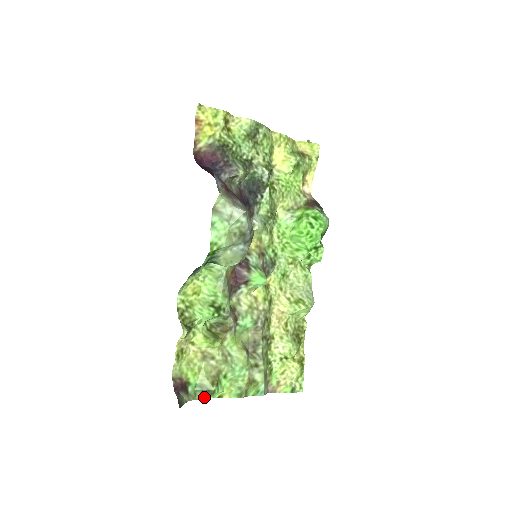
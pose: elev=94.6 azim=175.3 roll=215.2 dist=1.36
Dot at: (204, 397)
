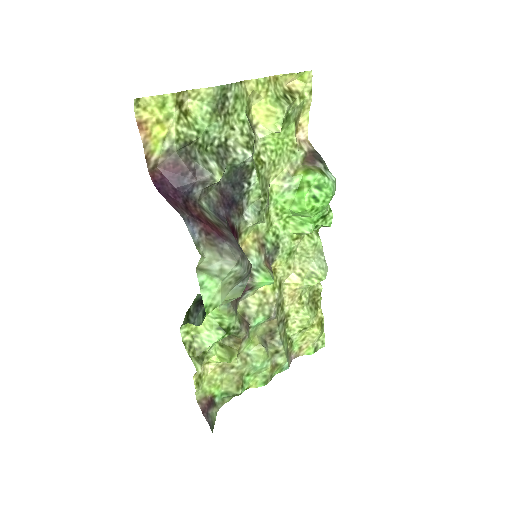
Dot at: occluded
